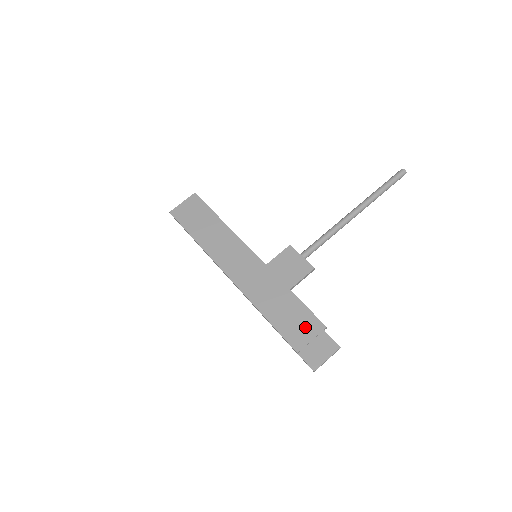
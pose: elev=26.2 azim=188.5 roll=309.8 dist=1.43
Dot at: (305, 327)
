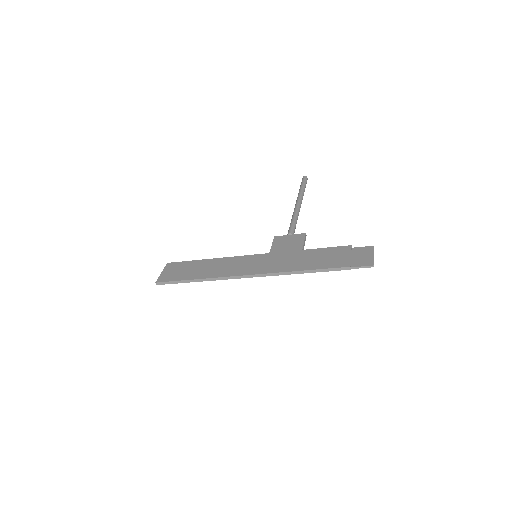
Dot at: (337, 255)
